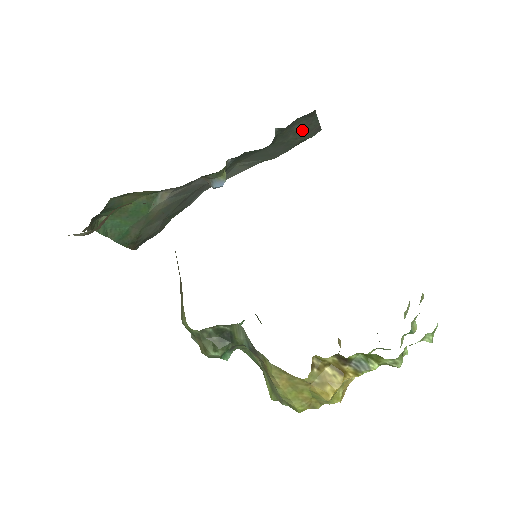
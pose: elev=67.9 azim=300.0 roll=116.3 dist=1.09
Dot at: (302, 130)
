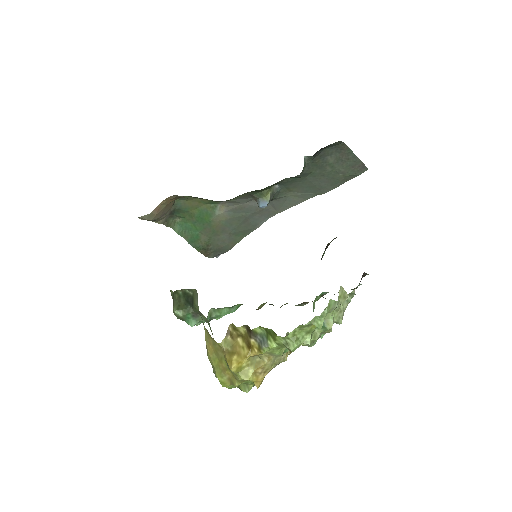
Dot at: (340, 164)
